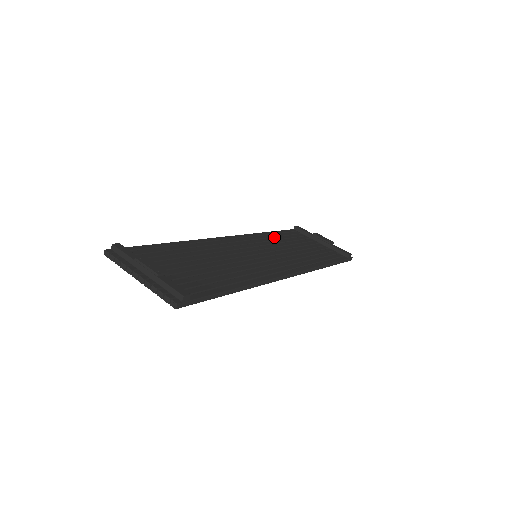
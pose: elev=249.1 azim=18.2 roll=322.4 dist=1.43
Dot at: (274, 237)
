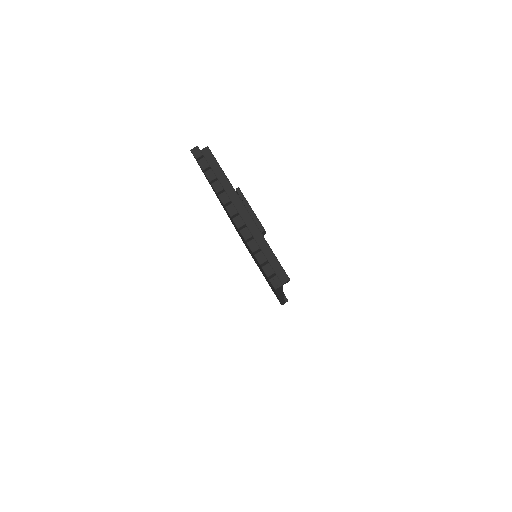
Dot at: occluded
